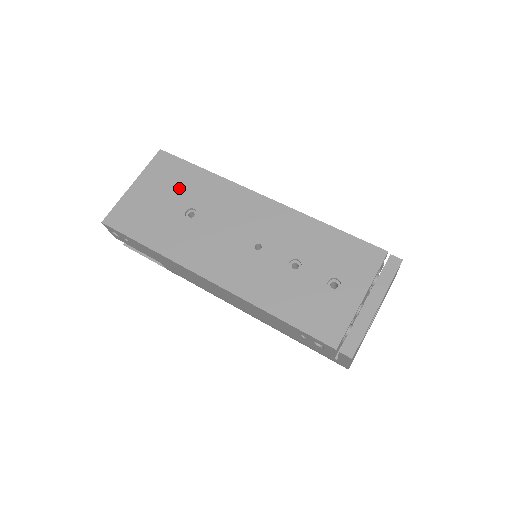
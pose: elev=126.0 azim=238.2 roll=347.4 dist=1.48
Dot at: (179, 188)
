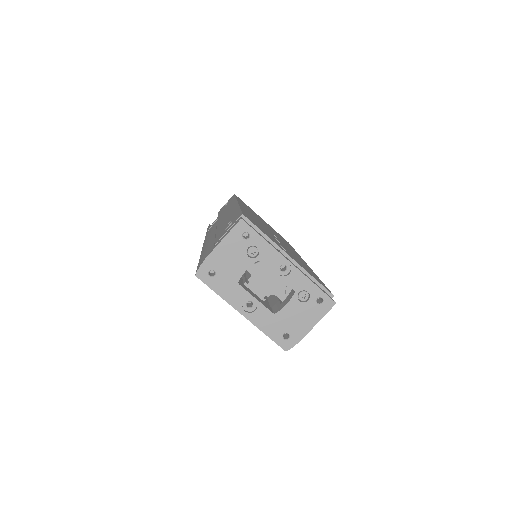
Dot at: occluded
